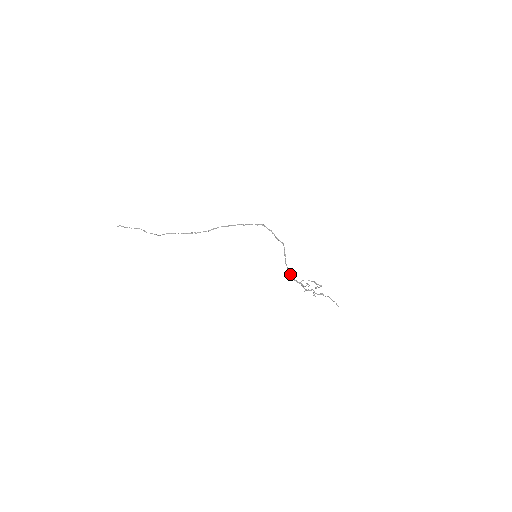
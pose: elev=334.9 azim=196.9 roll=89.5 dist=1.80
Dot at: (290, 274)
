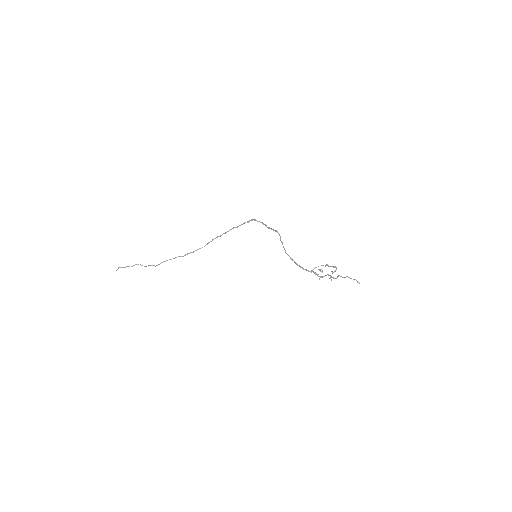
Dot at: (295, 263)
